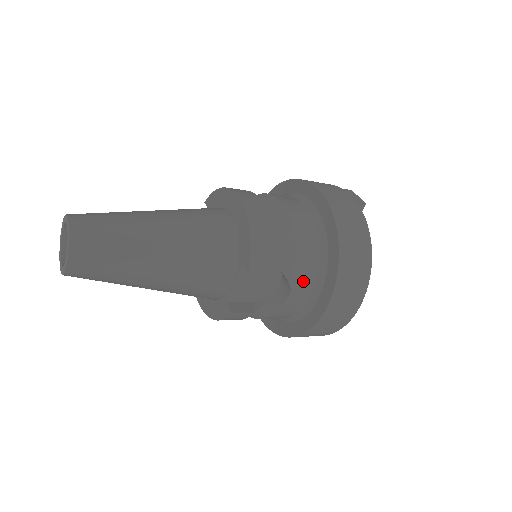
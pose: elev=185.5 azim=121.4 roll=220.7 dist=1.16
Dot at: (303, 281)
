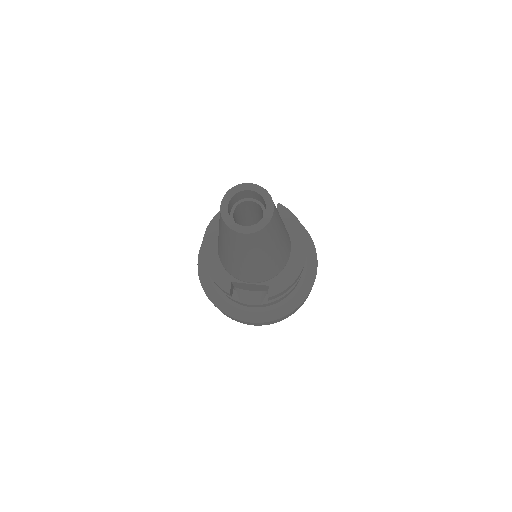
Dot at: (264, 305)
